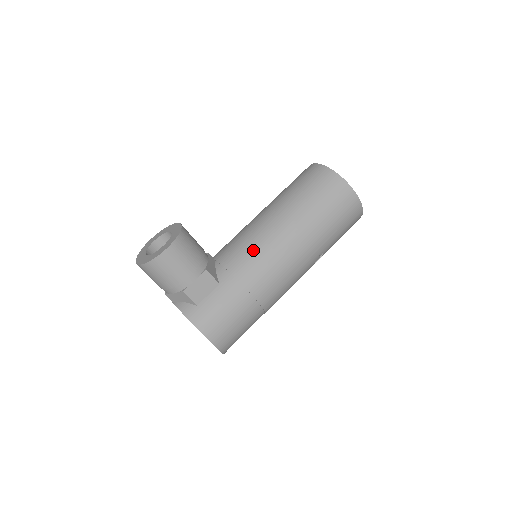
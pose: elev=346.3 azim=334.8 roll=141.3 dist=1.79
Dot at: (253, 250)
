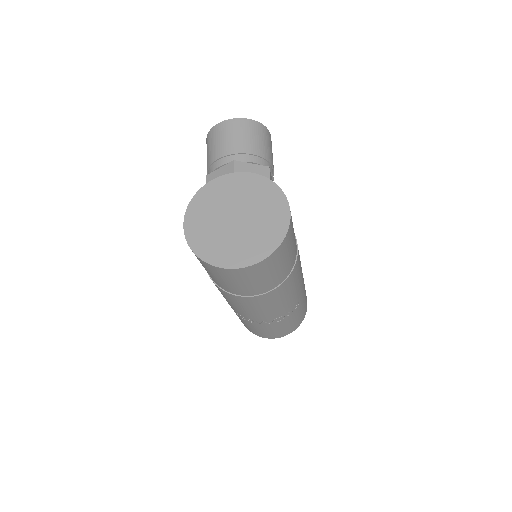
Dot at: occluded
